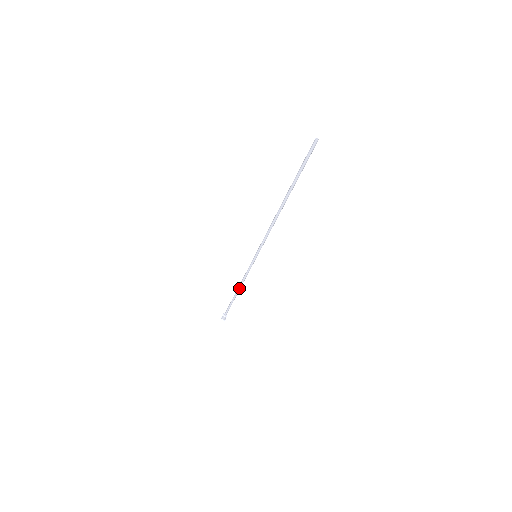
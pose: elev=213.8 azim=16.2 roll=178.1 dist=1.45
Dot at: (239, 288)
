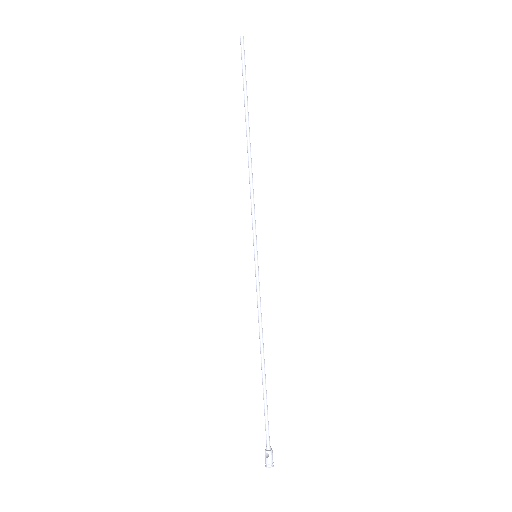
Dot at: (263, 349)
